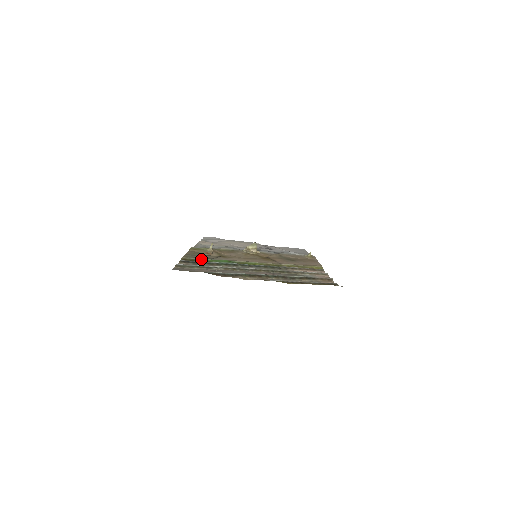
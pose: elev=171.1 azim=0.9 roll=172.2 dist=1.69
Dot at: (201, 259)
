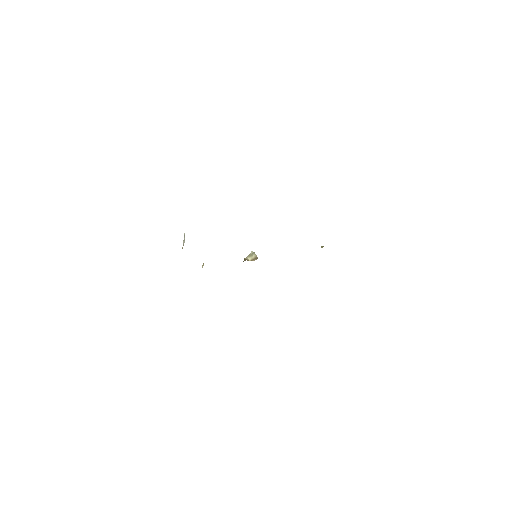
Dot at: occluded
